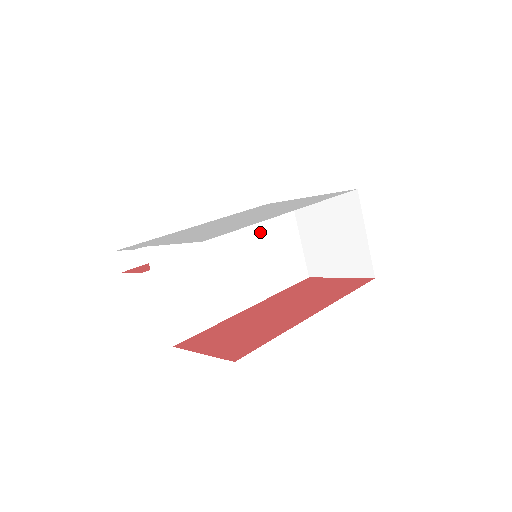
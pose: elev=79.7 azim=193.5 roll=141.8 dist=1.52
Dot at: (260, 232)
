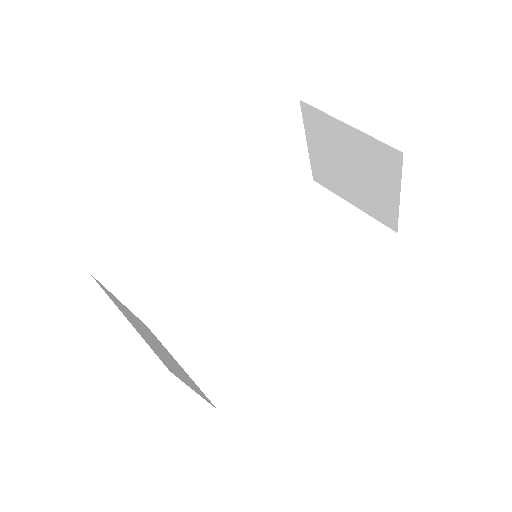
Dot at: (285, 234)
